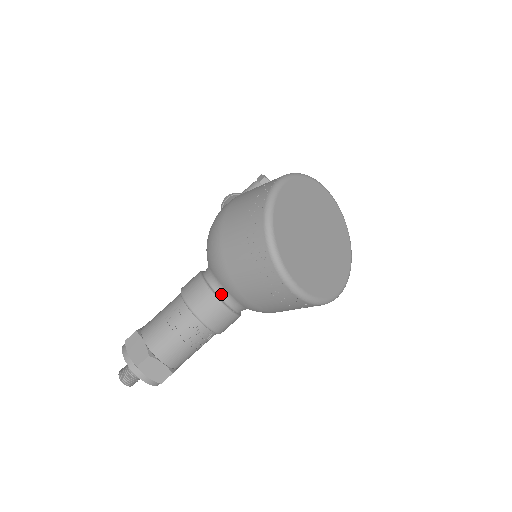
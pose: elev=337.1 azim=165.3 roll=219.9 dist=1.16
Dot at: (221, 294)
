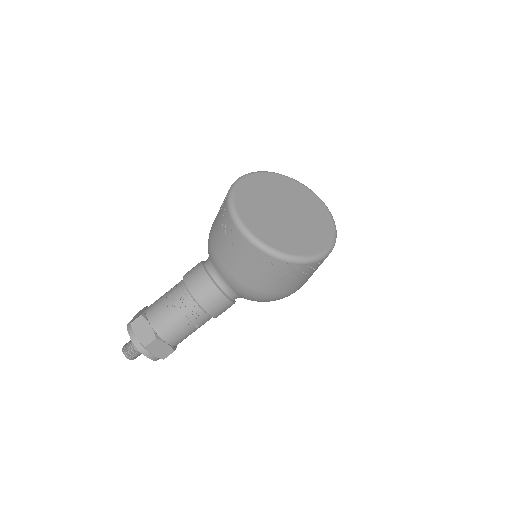
Dot at: (208, 267)
